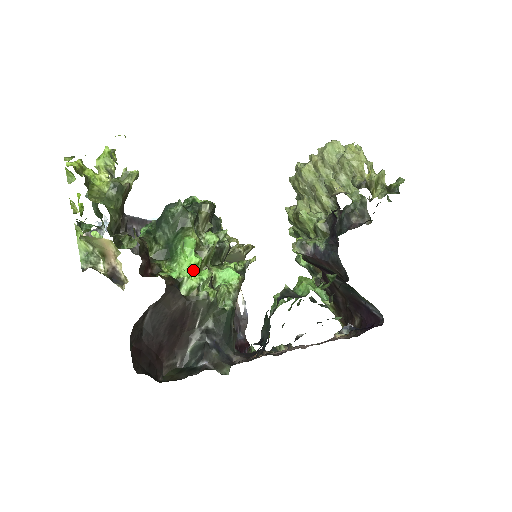
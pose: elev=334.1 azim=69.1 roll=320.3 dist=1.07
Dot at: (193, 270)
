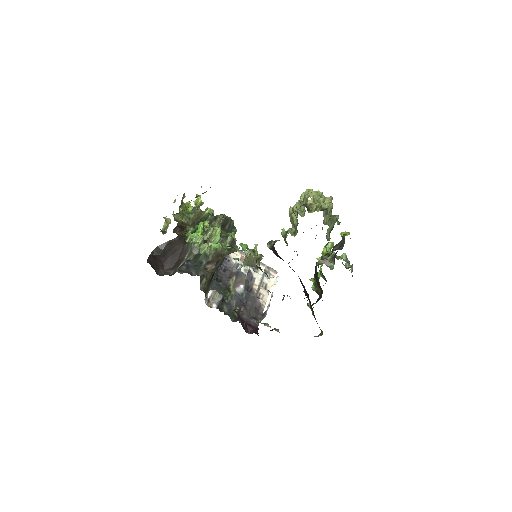
Dot at: (195, 234)
